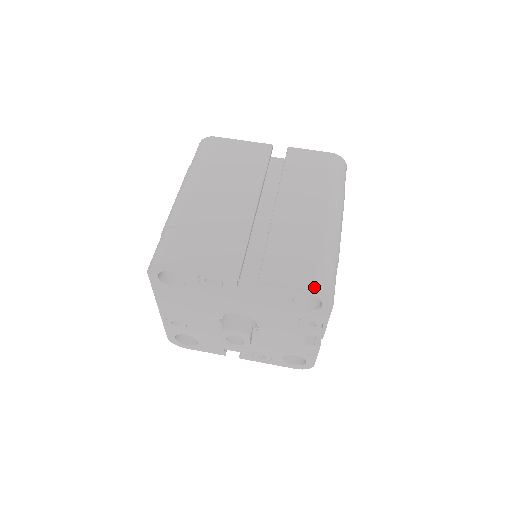
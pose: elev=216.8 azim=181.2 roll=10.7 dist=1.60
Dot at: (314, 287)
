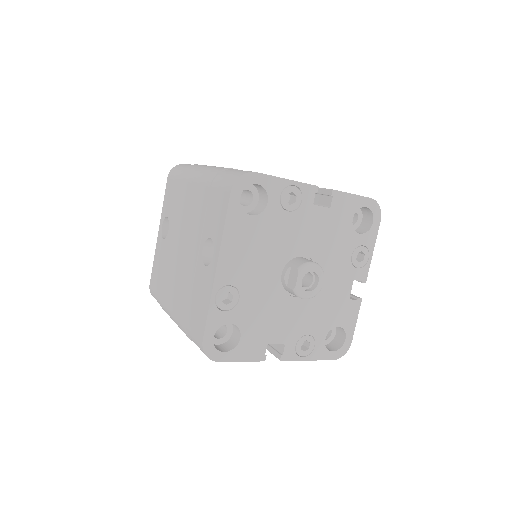
Dot at: occluded
